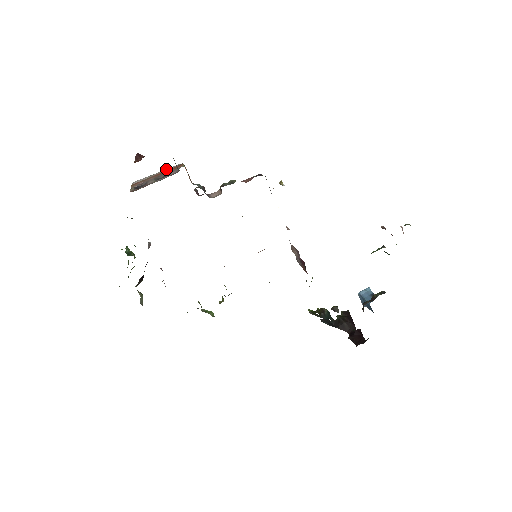
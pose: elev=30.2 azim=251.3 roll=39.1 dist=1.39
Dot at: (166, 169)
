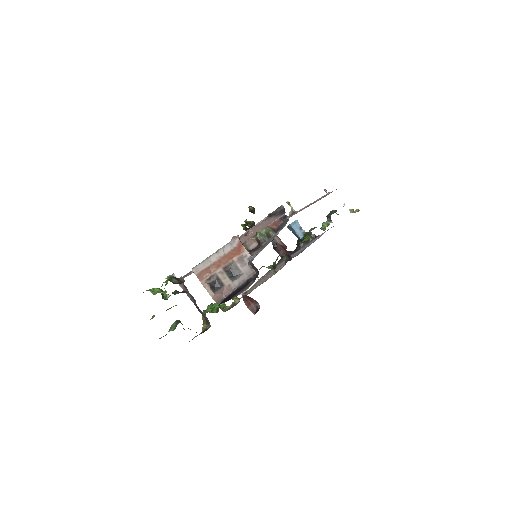
Dot at: (223, 248)
